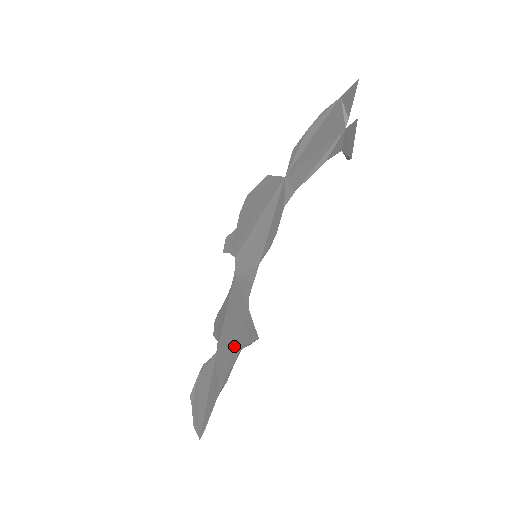
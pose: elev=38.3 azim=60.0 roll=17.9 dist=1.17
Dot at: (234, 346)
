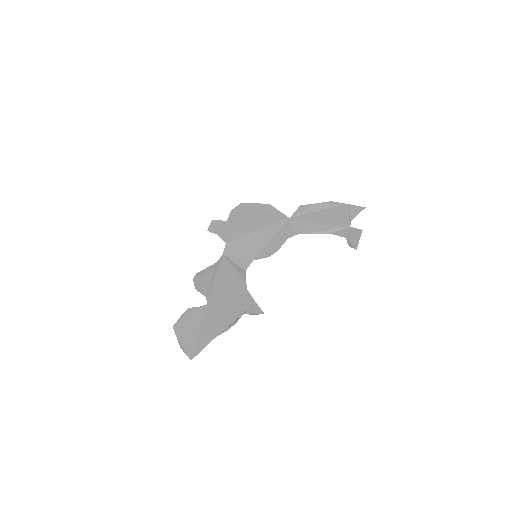
Dot at: (232, 308)
